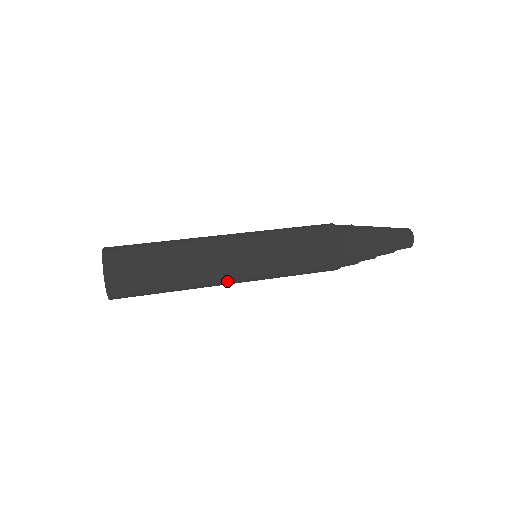
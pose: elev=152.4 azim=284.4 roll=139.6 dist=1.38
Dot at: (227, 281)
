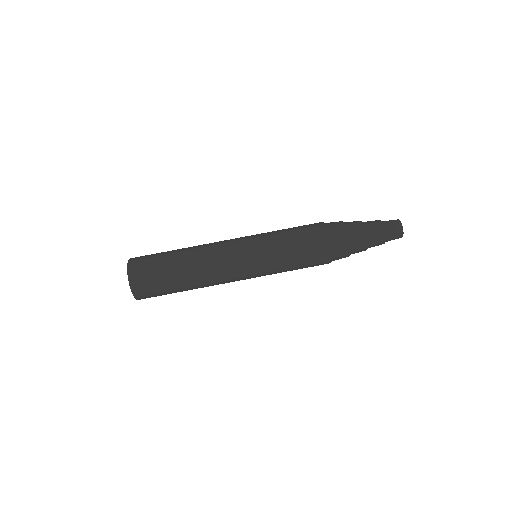
Dot at: (230, 280)
